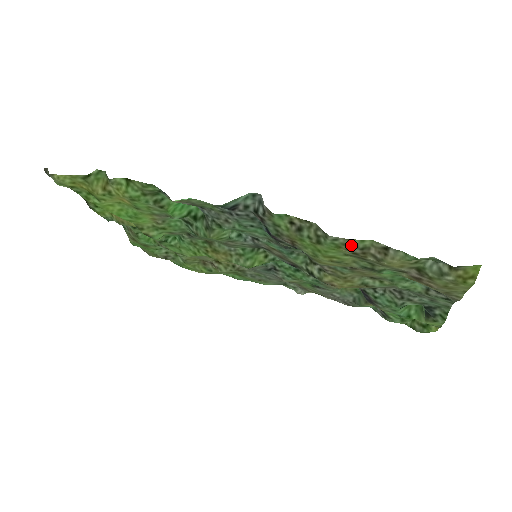
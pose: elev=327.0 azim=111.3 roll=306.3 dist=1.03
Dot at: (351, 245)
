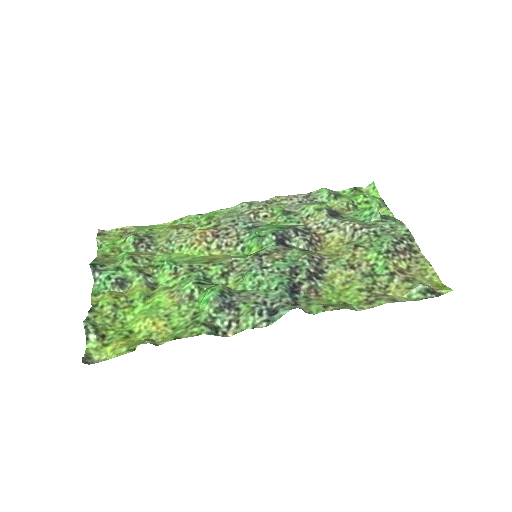
Dot at: (370, 303)
